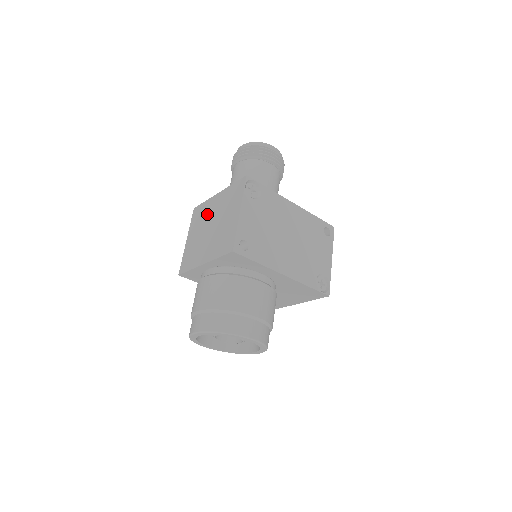
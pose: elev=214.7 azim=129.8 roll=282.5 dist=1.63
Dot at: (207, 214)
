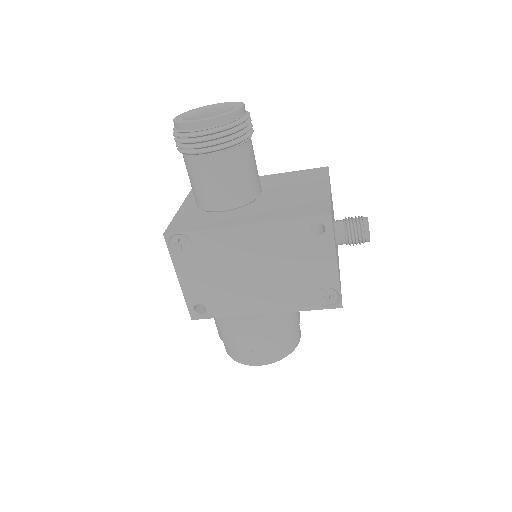
Dot at: occluded
